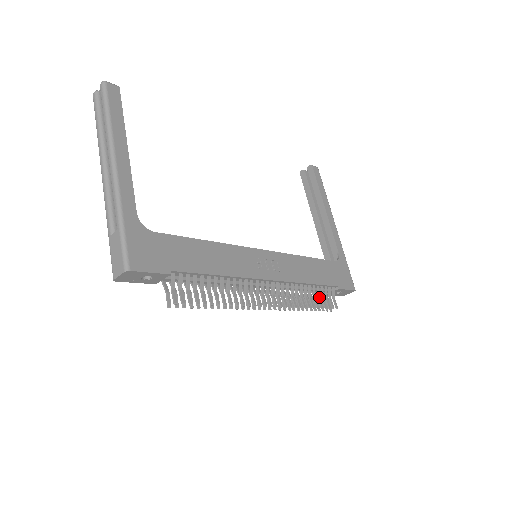
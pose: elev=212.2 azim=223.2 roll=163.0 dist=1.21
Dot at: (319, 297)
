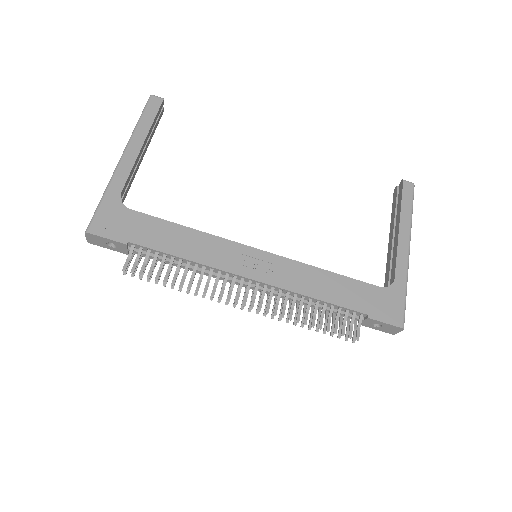
Dot at: (340, 321)
